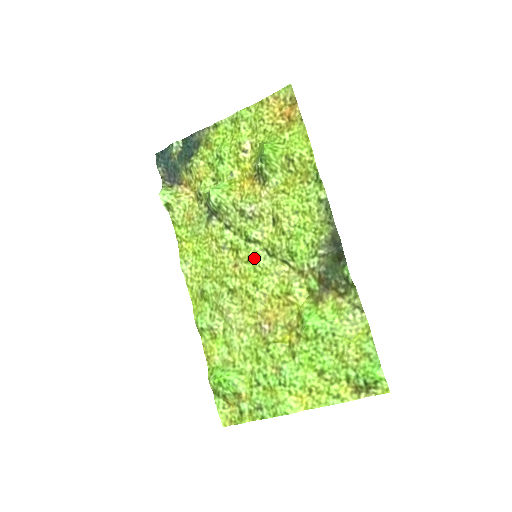
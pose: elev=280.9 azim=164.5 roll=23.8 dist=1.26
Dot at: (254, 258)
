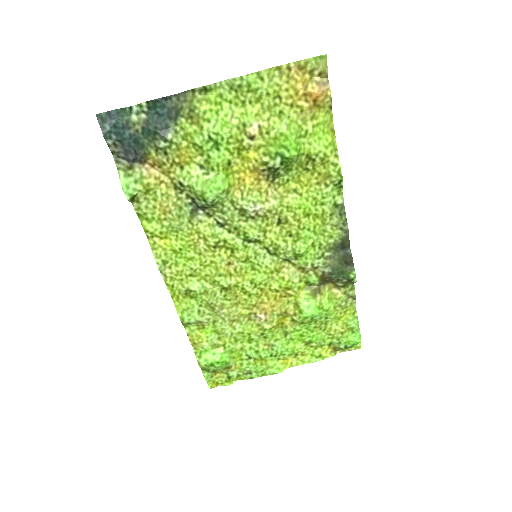
Dot at: (254, 258)
